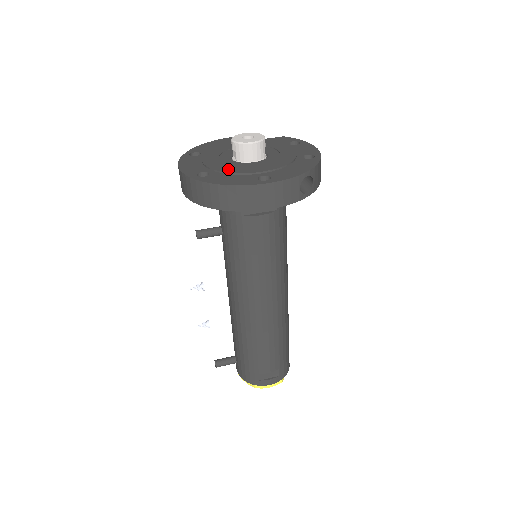
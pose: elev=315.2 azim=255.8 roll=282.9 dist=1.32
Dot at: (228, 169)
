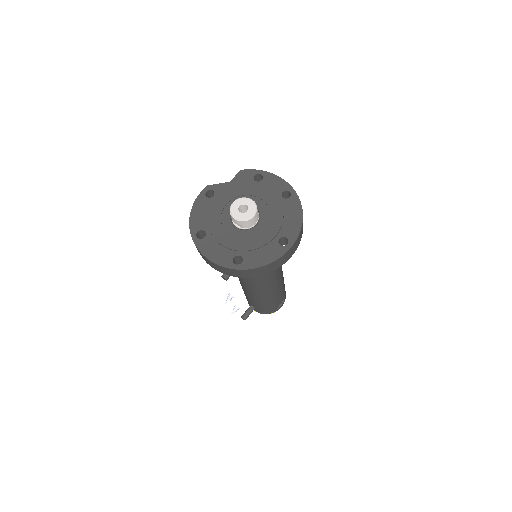
Dot at: (250, 245)
